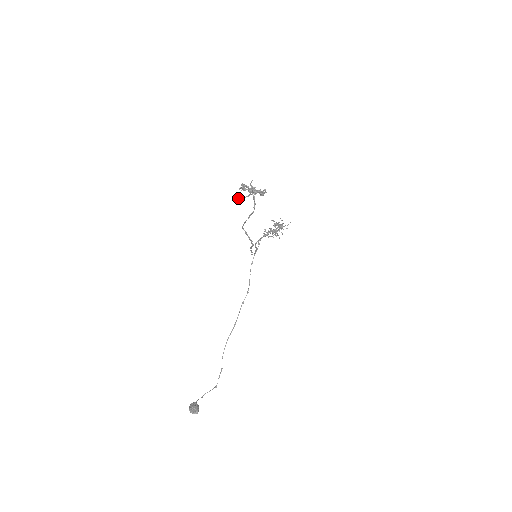
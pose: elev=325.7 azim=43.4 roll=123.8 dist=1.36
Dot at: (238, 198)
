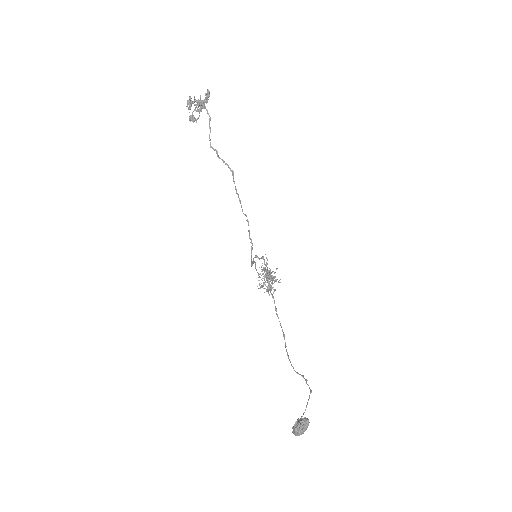
Dot at: occluded
